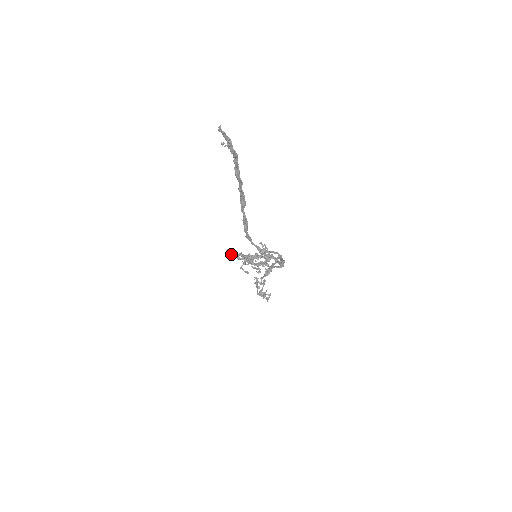
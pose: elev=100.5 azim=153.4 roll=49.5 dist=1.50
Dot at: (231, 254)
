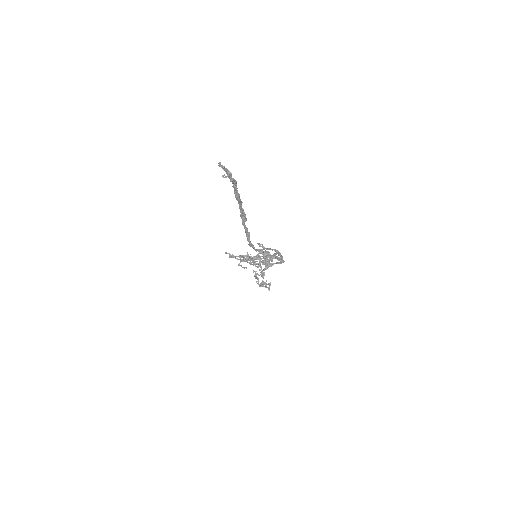
Dot at: (229, 256)
